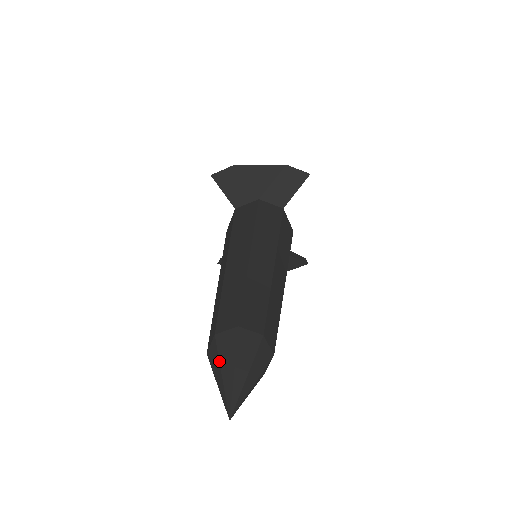
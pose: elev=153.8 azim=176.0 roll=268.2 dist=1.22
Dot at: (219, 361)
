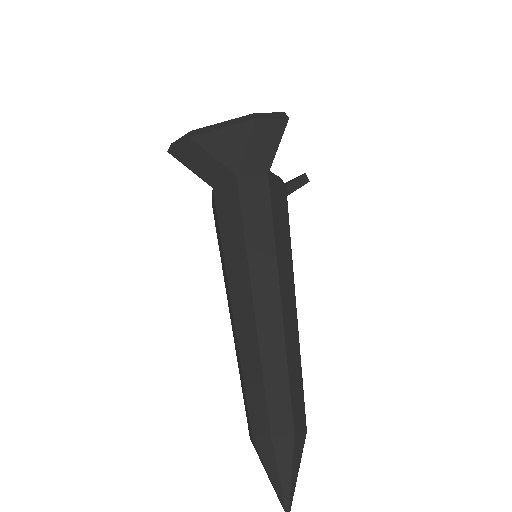
Dot at: (264, 467)
